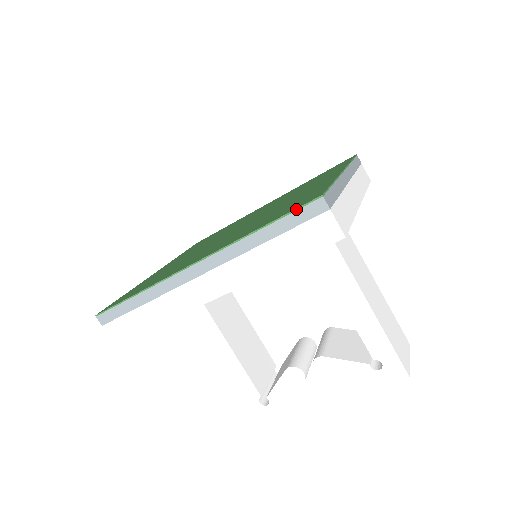
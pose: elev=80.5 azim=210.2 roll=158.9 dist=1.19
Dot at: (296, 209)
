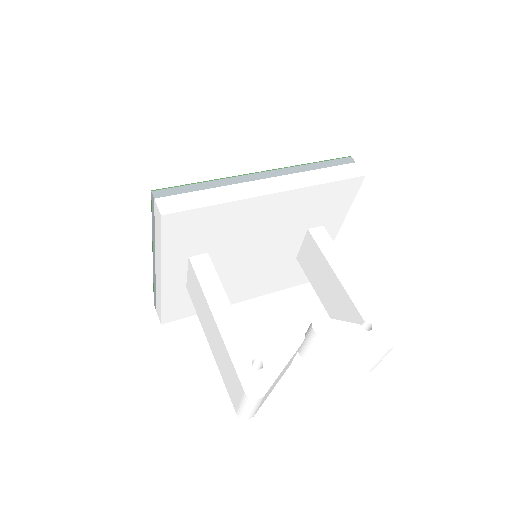
Dot at: (336, 159)
